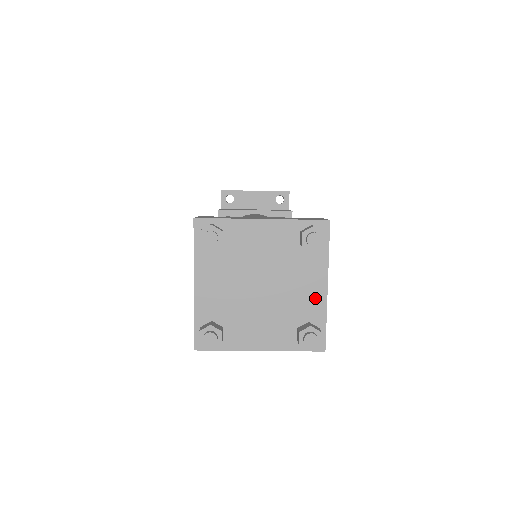
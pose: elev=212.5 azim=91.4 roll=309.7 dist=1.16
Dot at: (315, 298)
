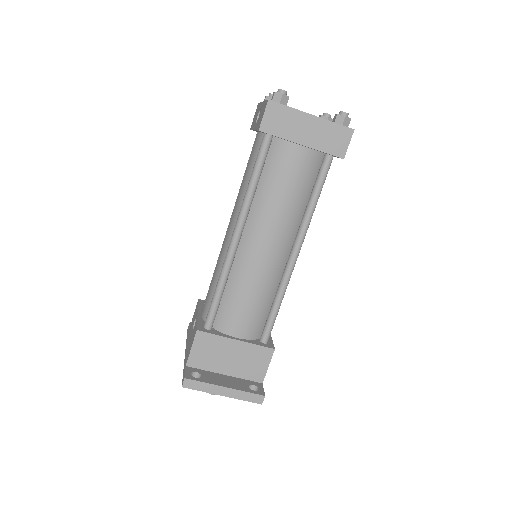
Dot at: occluded
